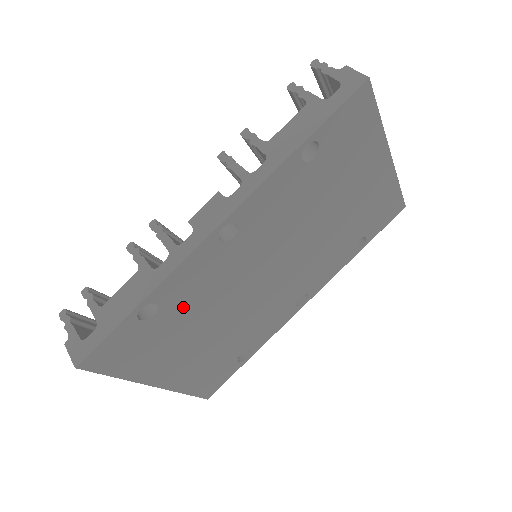
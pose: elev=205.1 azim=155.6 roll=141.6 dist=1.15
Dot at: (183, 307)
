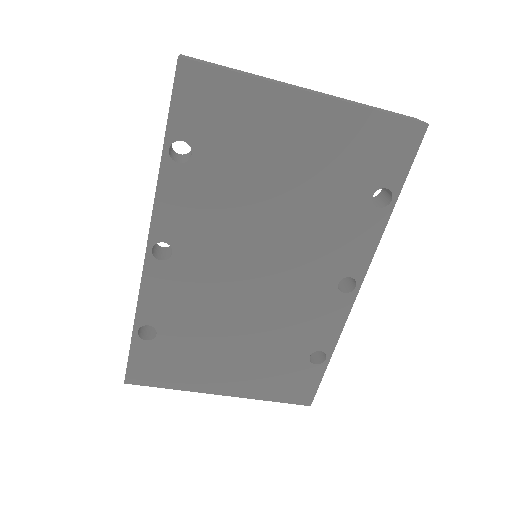
Dot at: (180, 323)
